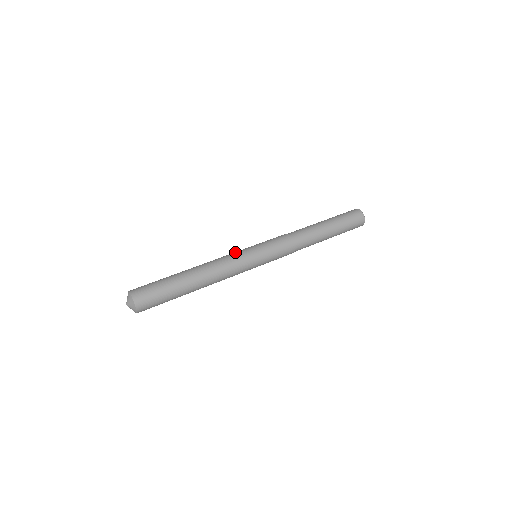
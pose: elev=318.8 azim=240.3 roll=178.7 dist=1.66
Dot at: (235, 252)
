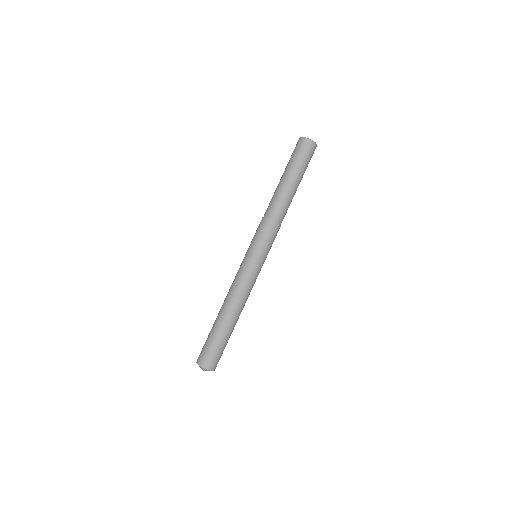
Dot at: (248, 274)
